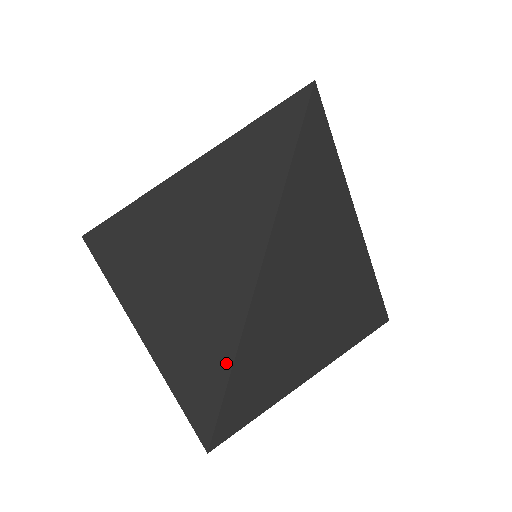
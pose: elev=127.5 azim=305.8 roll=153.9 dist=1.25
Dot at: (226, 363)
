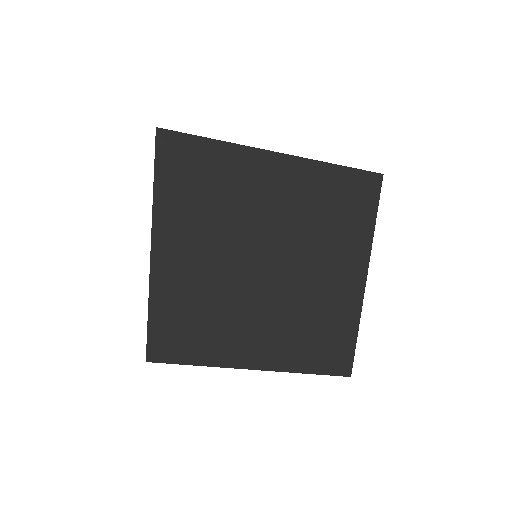
Dot at: (312, 337)
